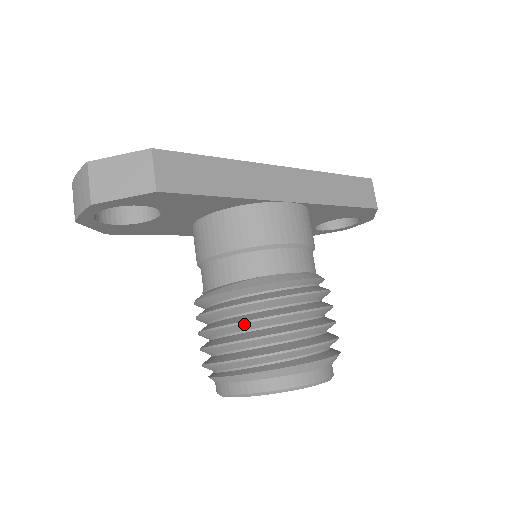
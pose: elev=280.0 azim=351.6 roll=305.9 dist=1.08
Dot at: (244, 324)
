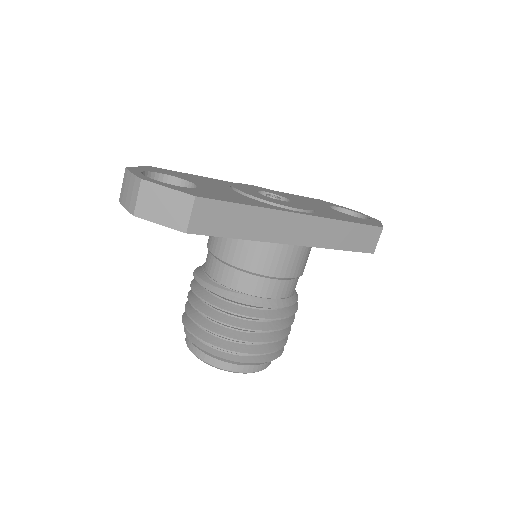
Dot at: (219, 322)
